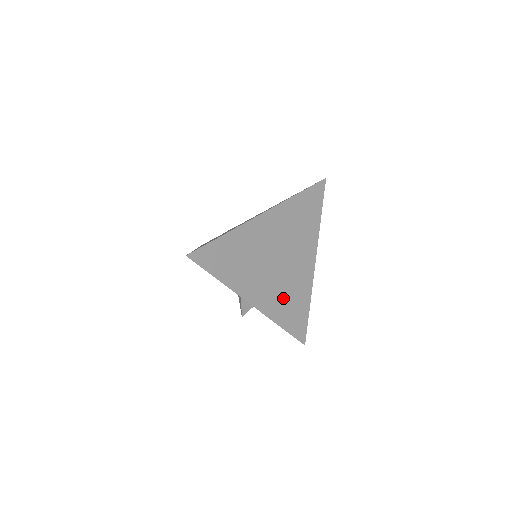
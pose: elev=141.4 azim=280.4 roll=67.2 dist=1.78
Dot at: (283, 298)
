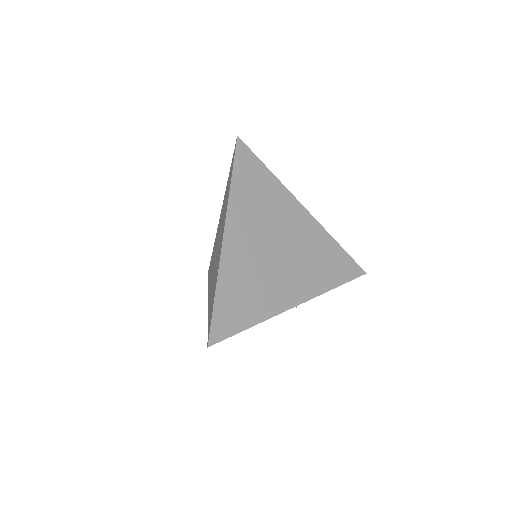
Dot at: (312, 268)
